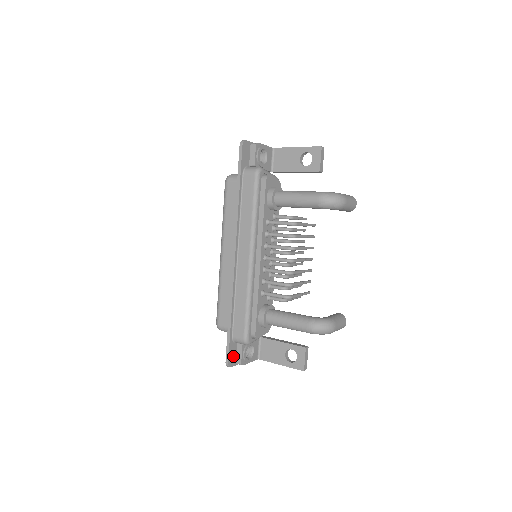
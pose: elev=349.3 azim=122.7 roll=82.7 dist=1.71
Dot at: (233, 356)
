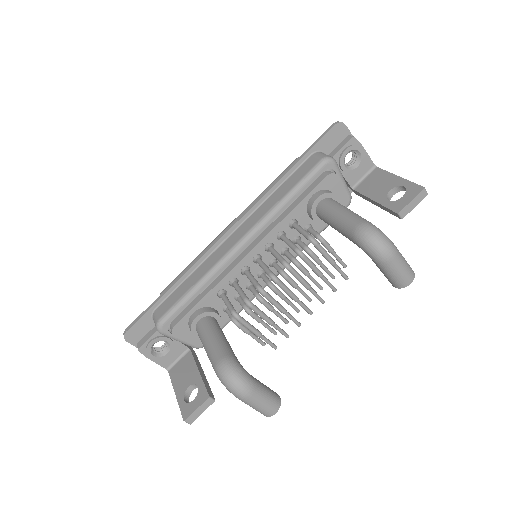
Dot at: (139, 332)
